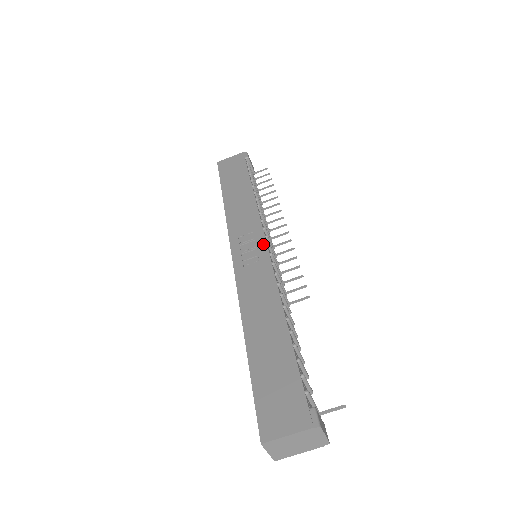
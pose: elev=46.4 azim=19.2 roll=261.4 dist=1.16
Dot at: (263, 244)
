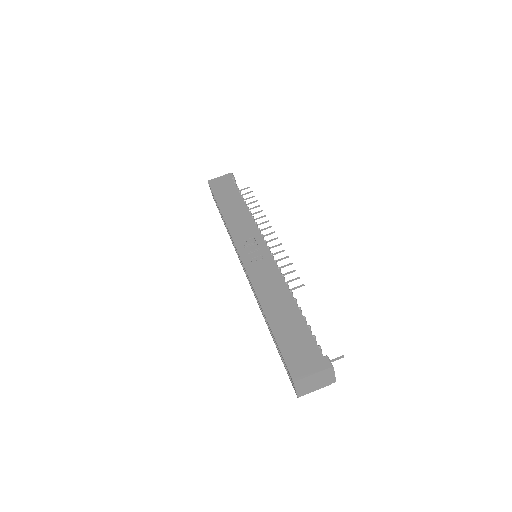
Dot at: (264, 246)
